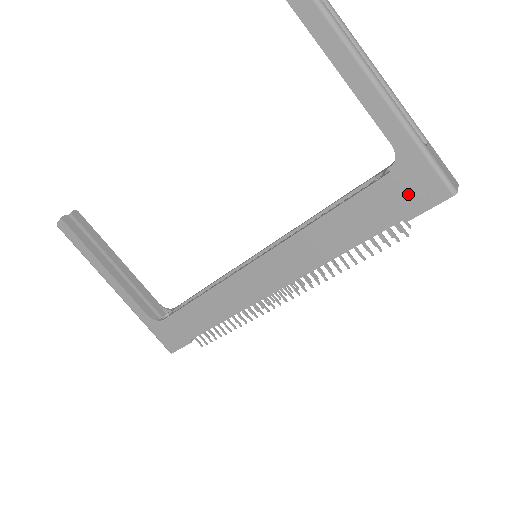
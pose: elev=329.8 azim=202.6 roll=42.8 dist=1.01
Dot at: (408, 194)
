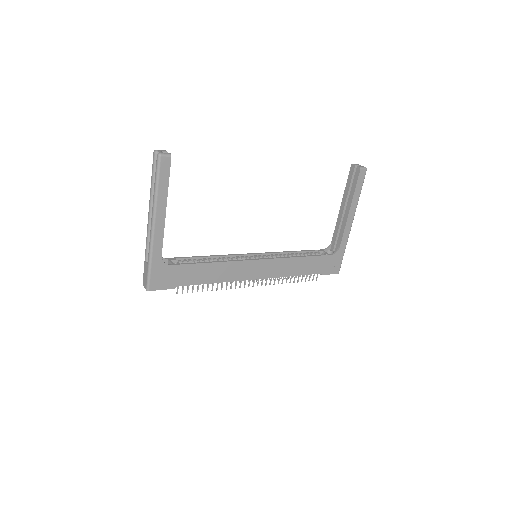
Dot at: (330, 265)
